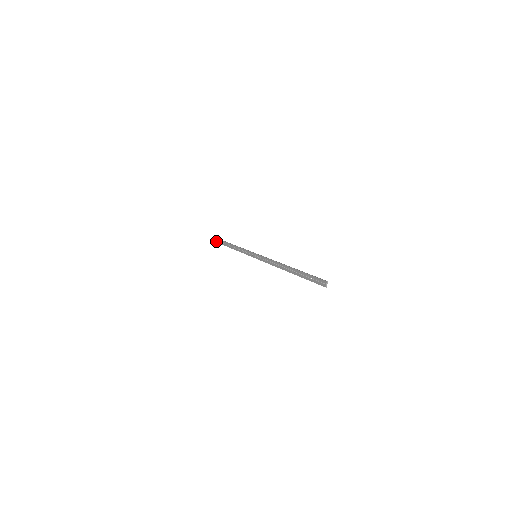
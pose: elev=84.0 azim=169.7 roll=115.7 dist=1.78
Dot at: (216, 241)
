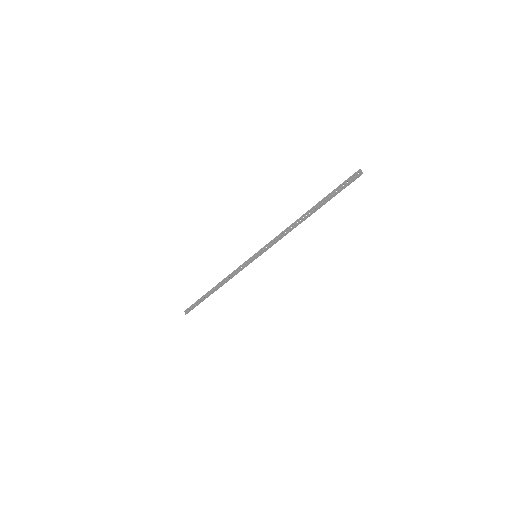
Dot at: (190, 309)
